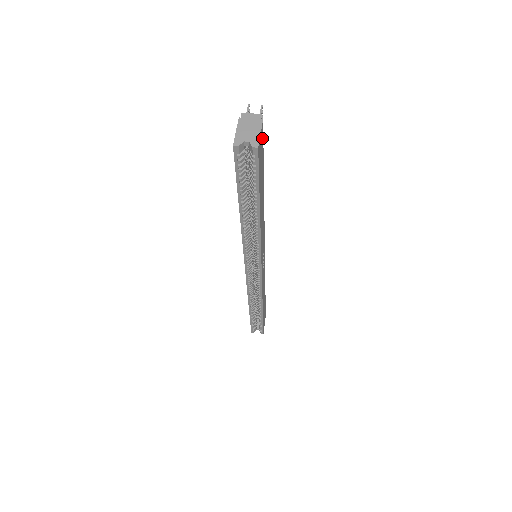
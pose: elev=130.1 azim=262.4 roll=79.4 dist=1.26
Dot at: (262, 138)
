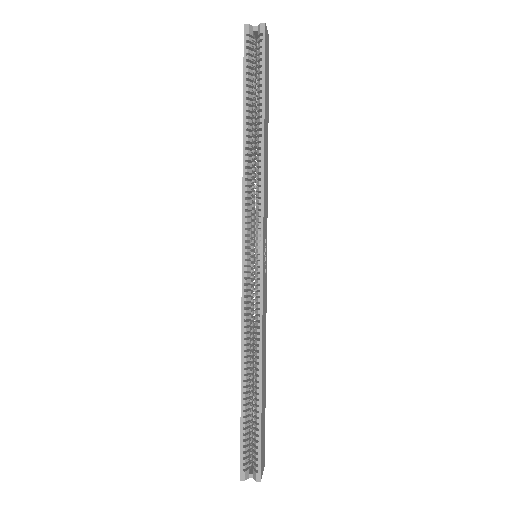
Dot at: (268, 52)
